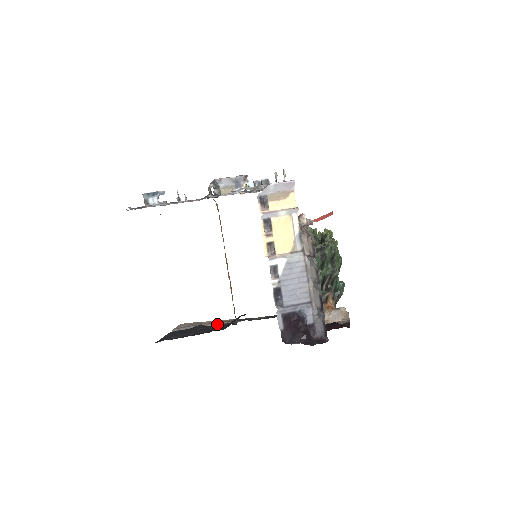
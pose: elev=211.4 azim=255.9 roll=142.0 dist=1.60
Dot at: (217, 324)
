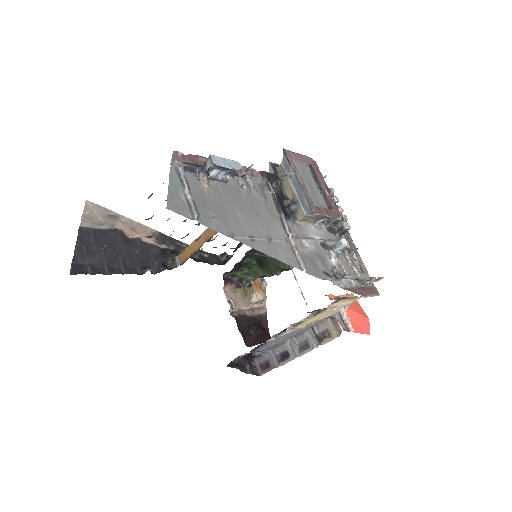
Dot at: (142, 243)
